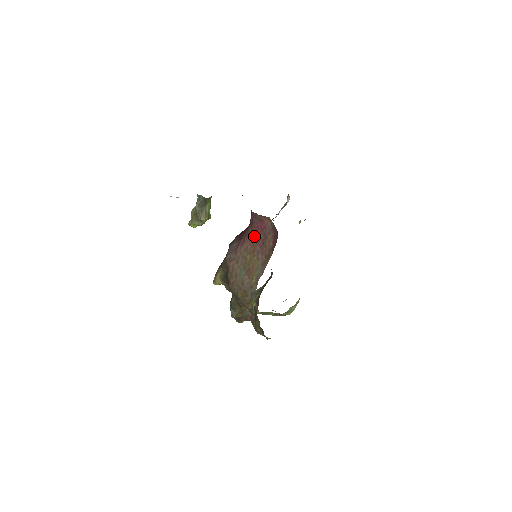
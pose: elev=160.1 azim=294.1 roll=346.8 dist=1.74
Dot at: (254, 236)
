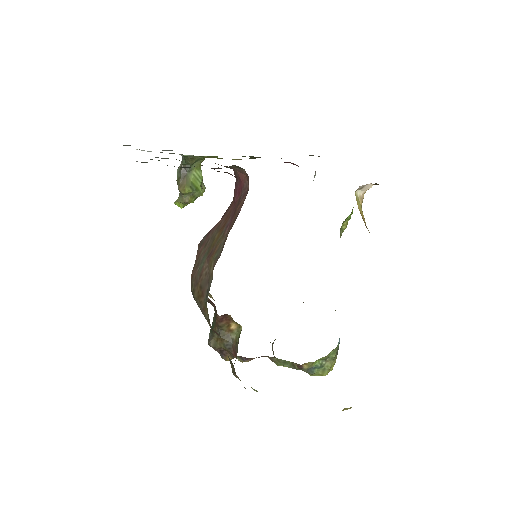
Dot at: (231, 206)
